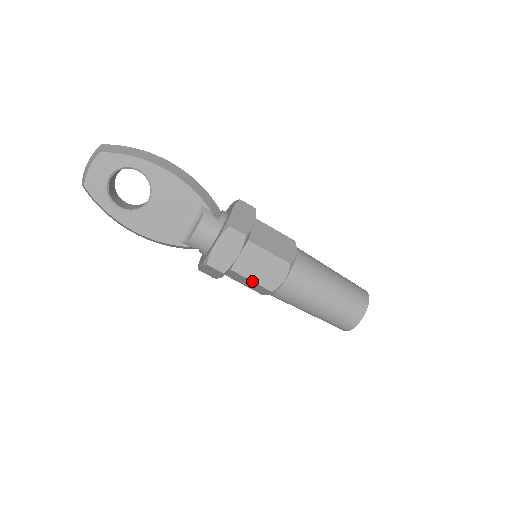
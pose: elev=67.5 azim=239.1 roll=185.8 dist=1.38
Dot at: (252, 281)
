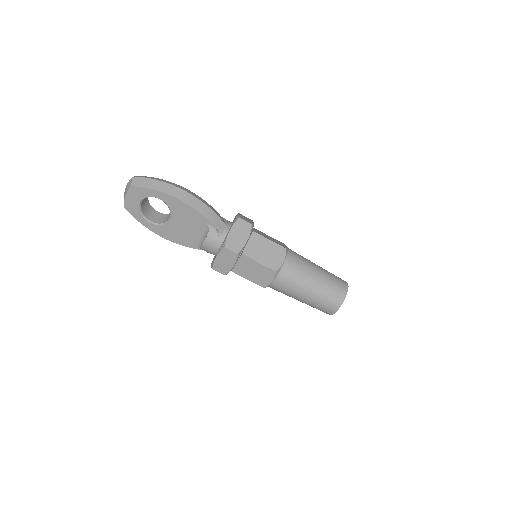
Dot at: occluded
